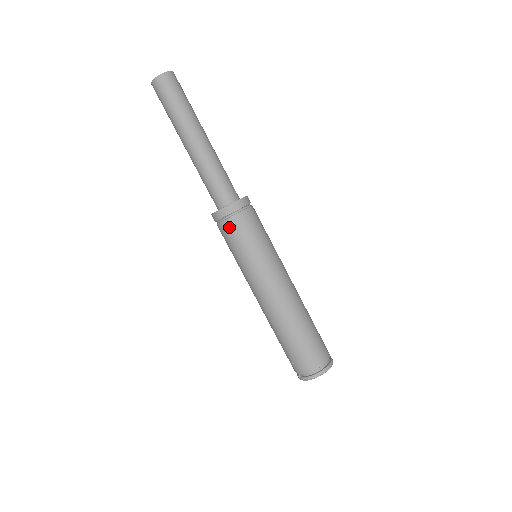
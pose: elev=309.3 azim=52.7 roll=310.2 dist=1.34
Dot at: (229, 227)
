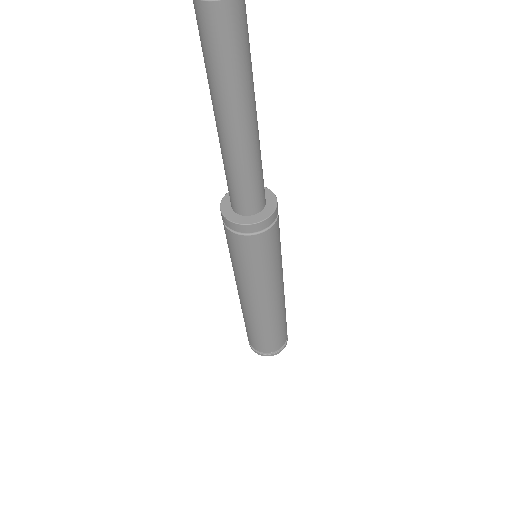
Dot at: (230, 237)
